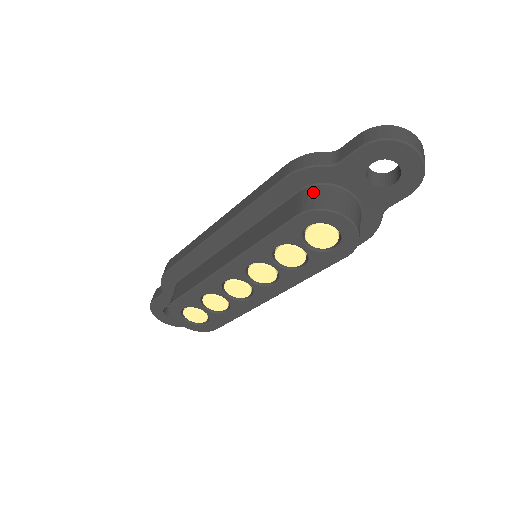
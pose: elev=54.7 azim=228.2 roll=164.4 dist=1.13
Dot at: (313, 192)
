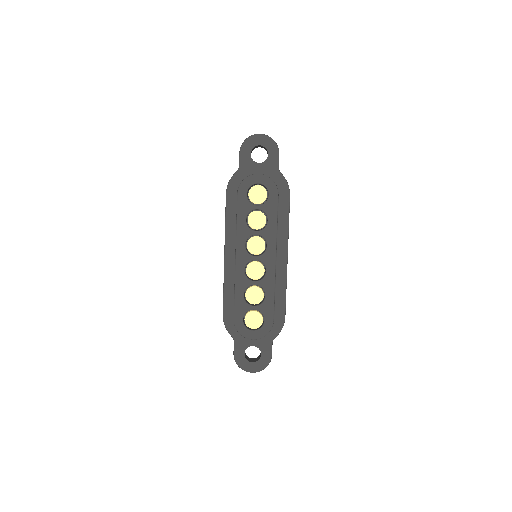
Dot at: occluded
